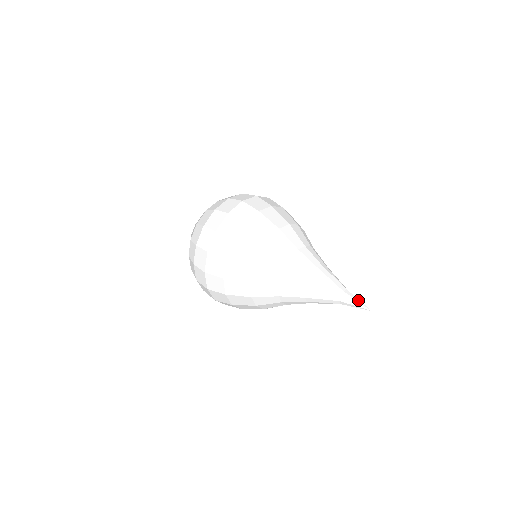
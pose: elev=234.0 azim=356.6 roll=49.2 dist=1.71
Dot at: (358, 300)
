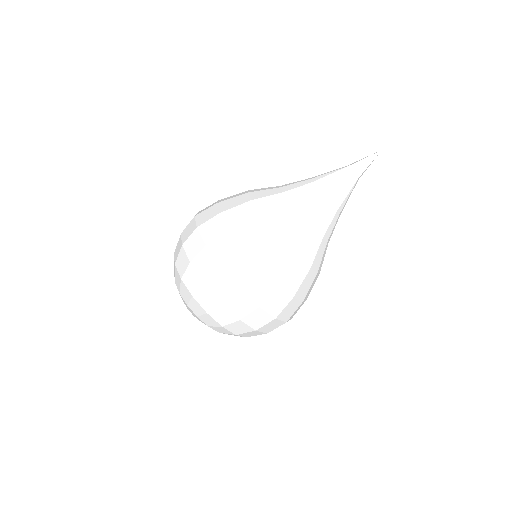
Dot at: (364, 158)
